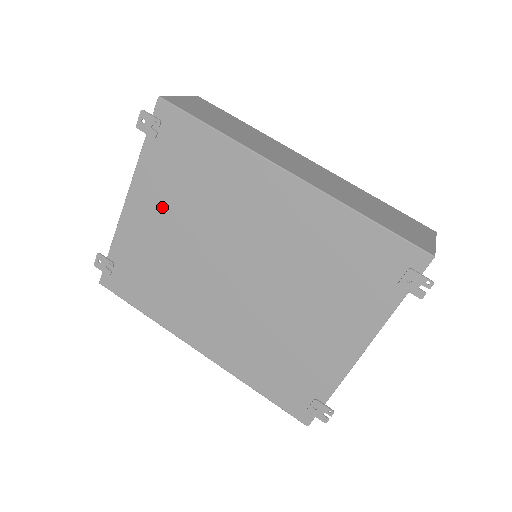
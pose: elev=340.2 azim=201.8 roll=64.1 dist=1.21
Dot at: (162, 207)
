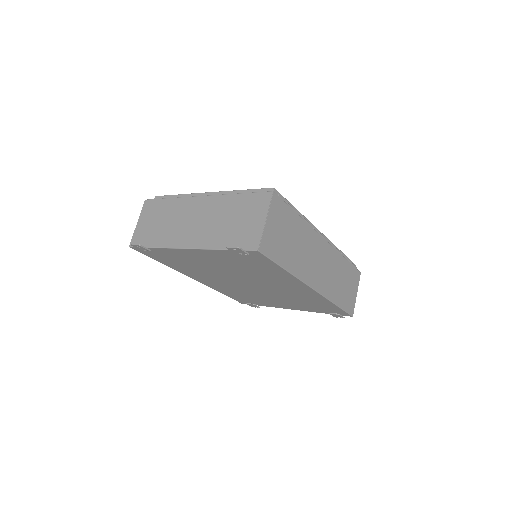
Dot at: (216, 261)
